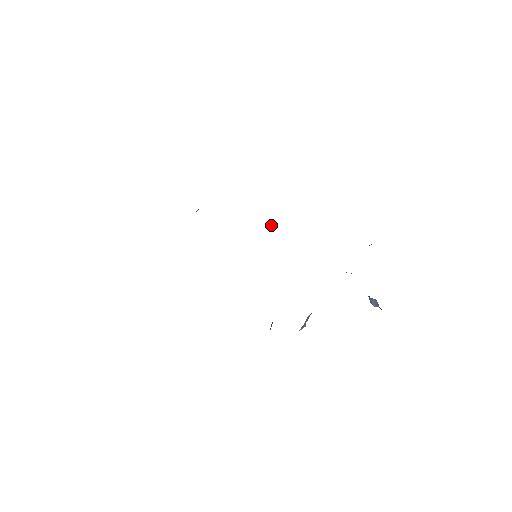
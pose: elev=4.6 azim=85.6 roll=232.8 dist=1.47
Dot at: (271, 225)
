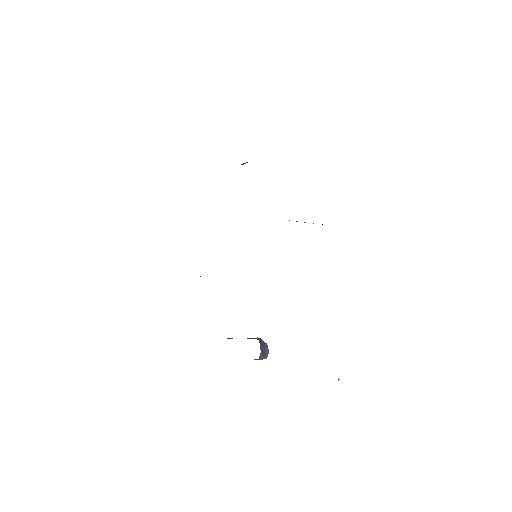
Dot at: occluded
